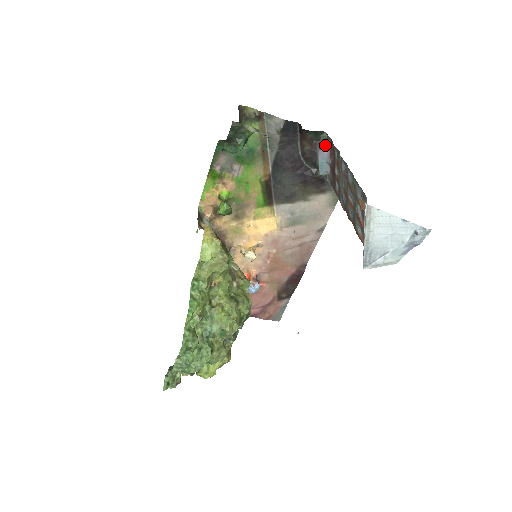
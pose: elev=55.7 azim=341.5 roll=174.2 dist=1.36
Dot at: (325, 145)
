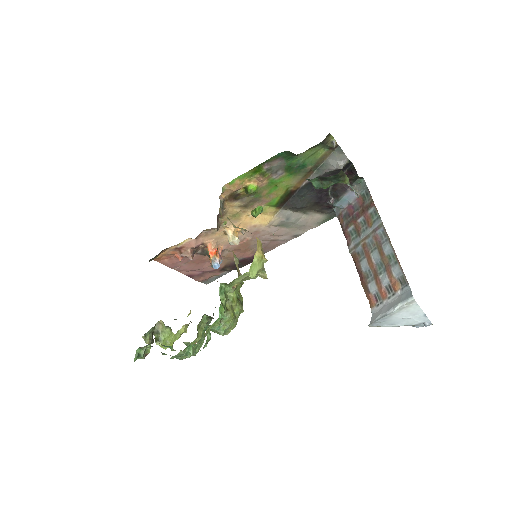
Dot at: (355, 186)
